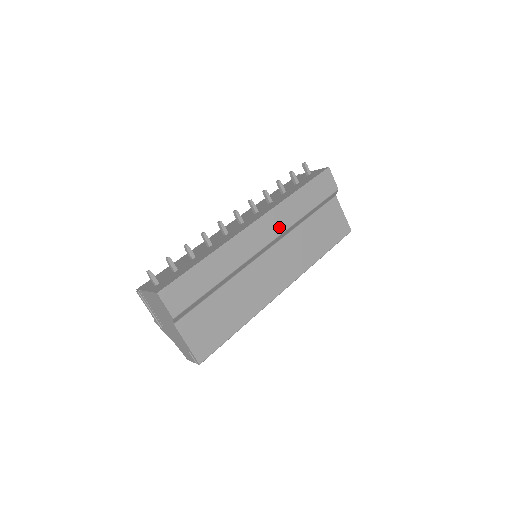
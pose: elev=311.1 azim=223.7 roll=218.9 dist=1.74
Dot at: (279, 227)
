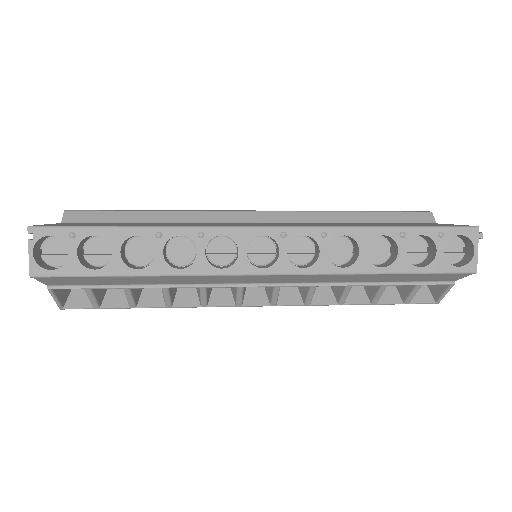
Dot at: occluded
